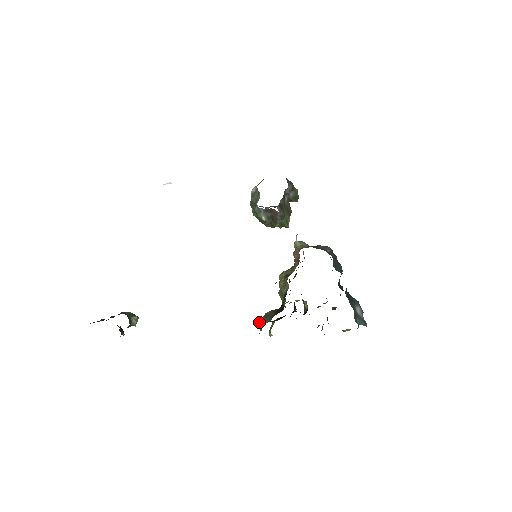
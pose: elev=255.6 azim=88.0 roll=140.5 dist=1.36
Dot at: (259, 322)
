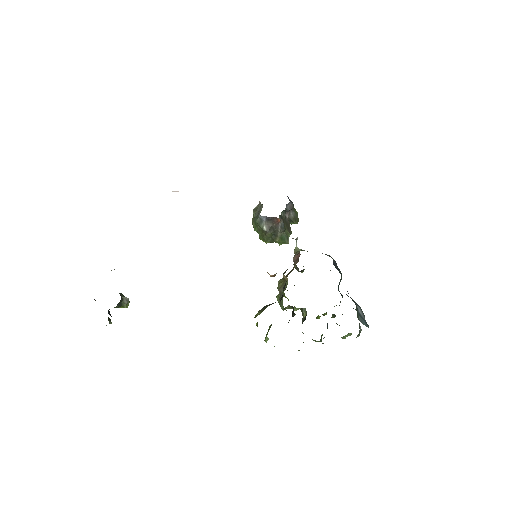
Dot at: (256, 314)
